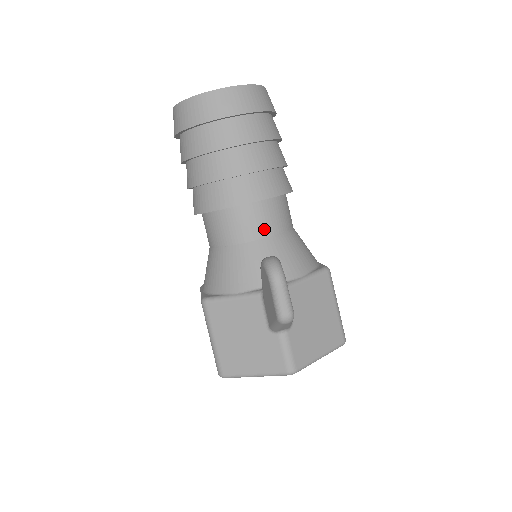
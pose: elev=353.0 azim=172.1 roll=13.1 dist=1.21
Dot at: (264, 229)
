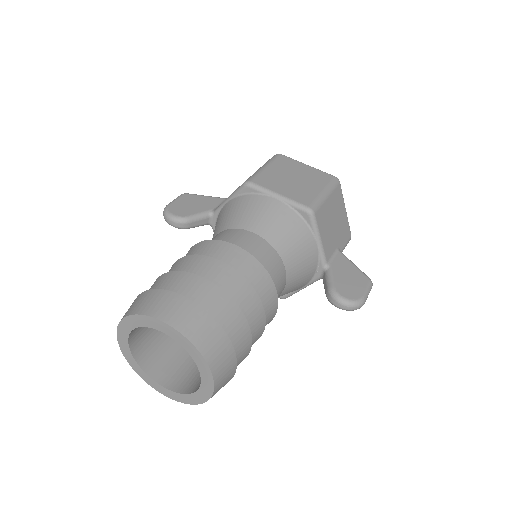
Dot at: (283, 284)
